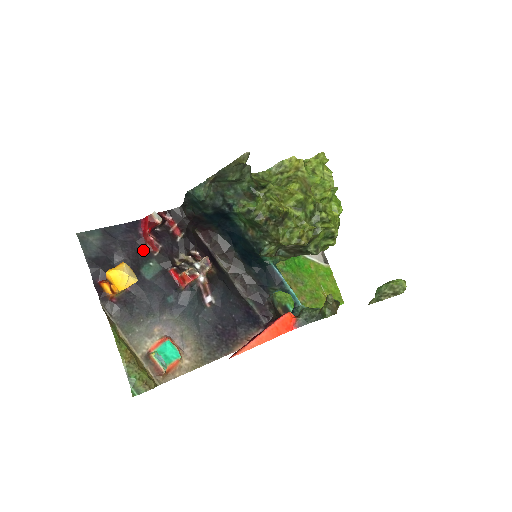
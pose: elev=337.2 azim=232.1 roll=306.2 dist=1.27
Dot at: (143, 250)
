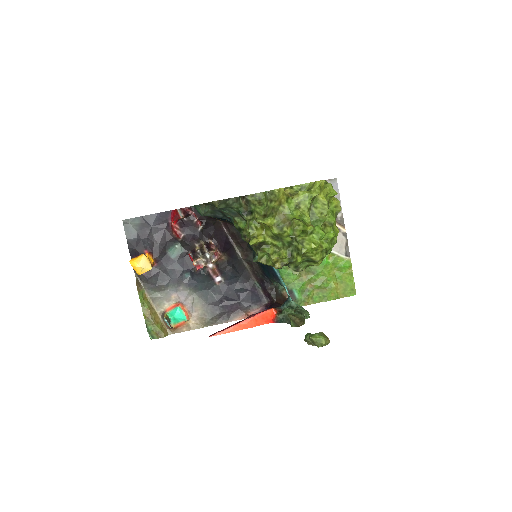
Dot at: (170, 236)
